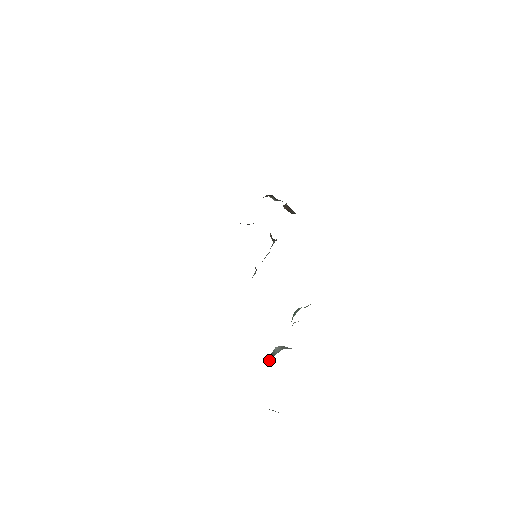
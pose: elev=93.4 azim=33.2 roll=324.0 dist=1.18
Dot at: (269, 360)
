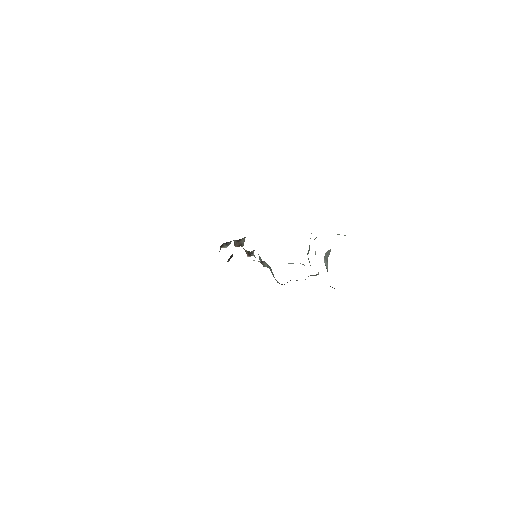
Dot at: occluded
